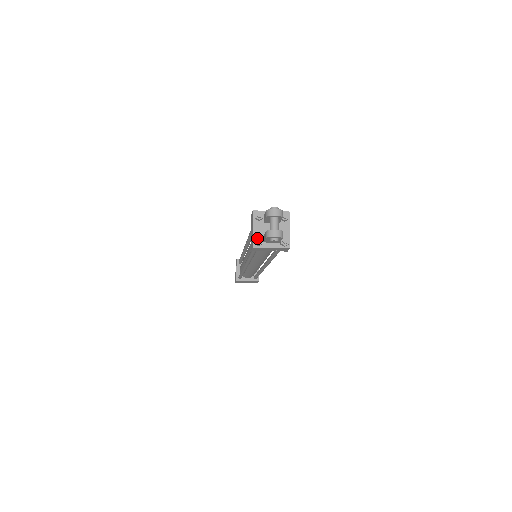
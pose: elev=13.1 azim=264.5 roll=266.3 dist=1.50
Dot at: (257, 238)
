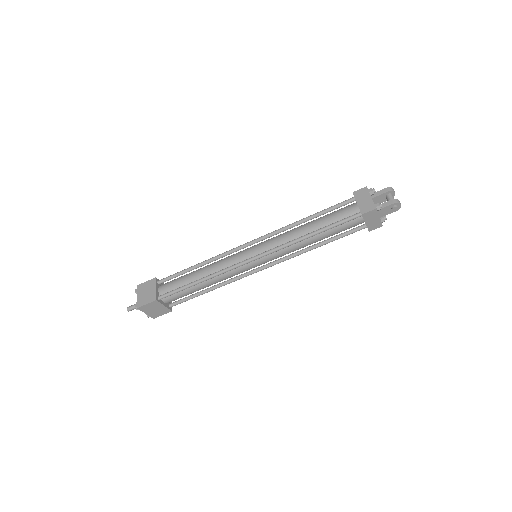
Dot at: occluded
